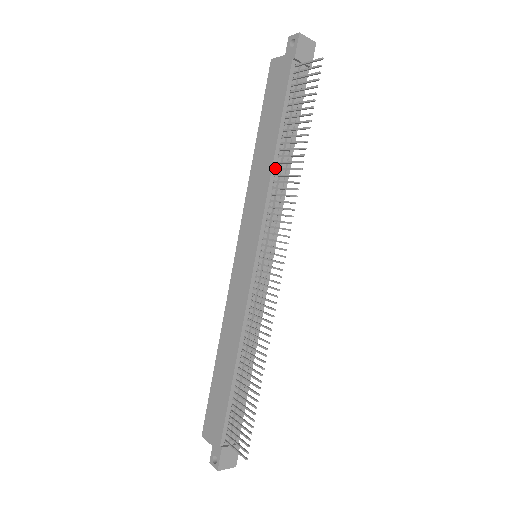
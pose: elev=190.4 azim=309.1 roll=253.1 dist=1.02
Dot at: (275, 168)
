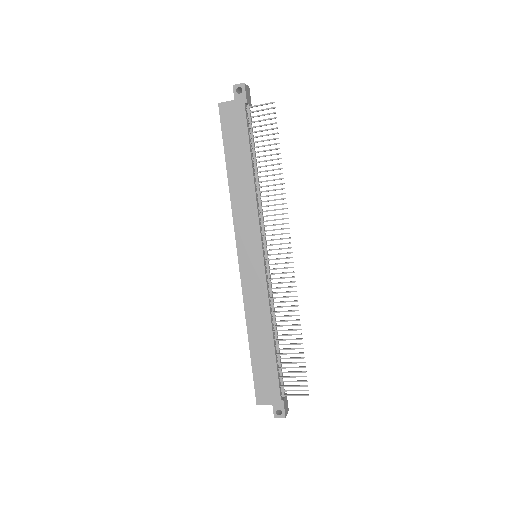
Dot at: (255, 187)
